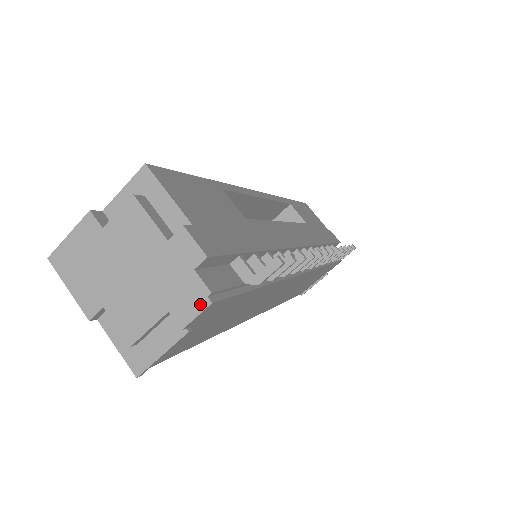
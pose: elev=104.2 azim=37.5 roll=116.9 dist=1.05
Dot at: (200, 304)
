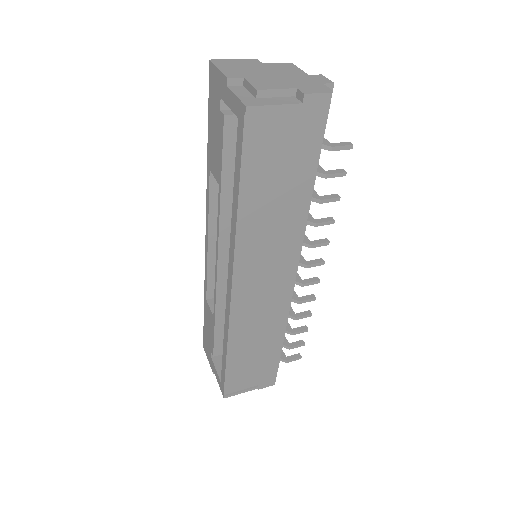
Dot at: (323, 91)
